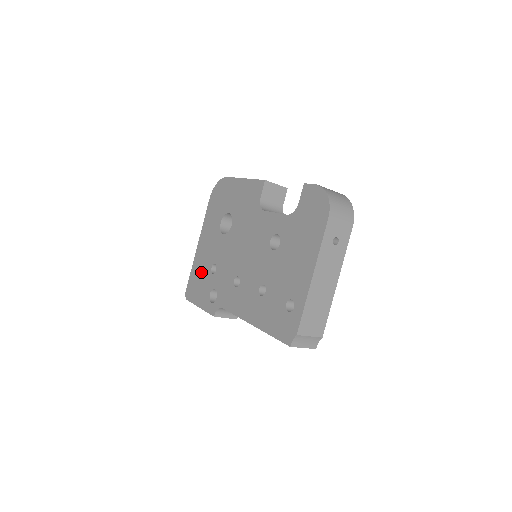
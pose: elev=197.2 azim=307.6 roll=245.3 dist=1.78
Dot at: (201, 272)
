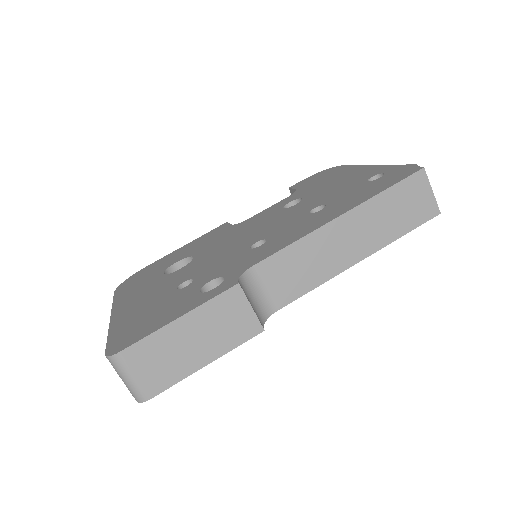
Dot at: (148, 309)
